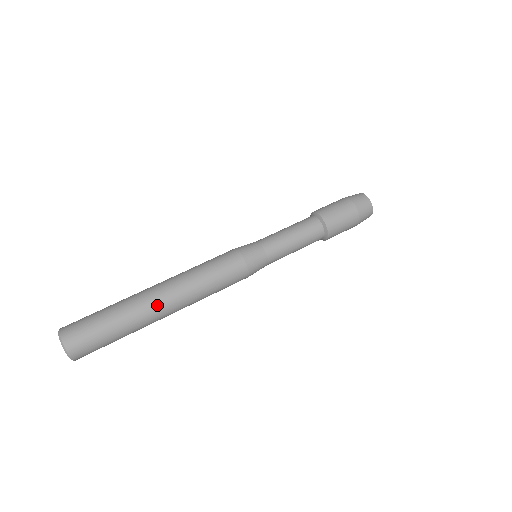
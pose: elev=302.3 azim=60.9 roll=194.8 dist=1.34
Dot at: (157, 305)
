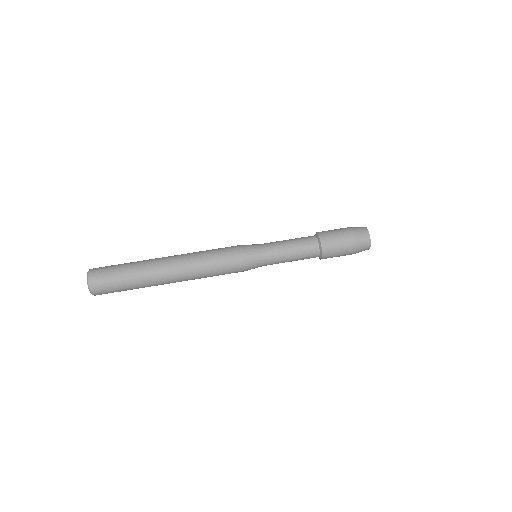
Dot at: (163, 268)
